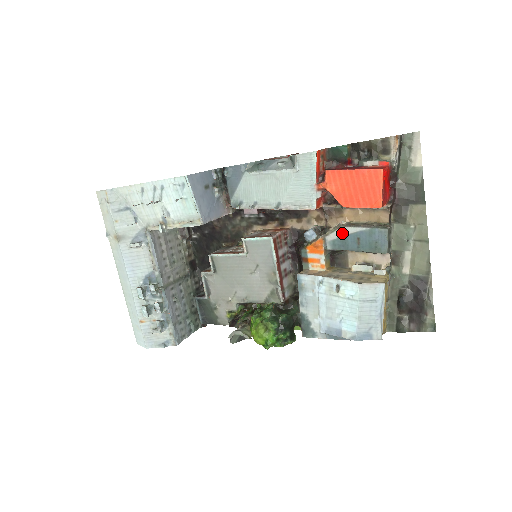
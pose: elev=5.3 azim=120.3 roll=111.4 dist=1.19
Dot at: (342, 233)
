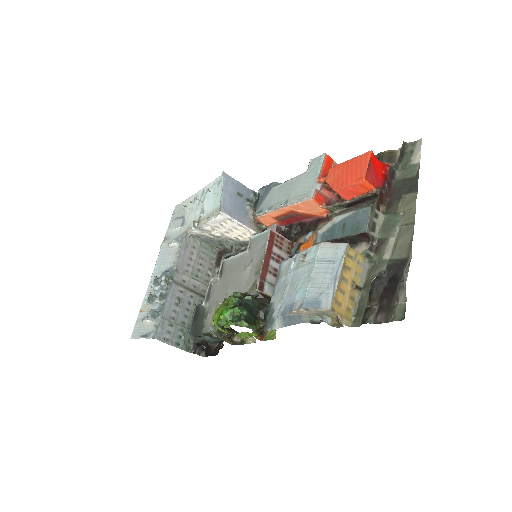
Dot at: (332, 223)
